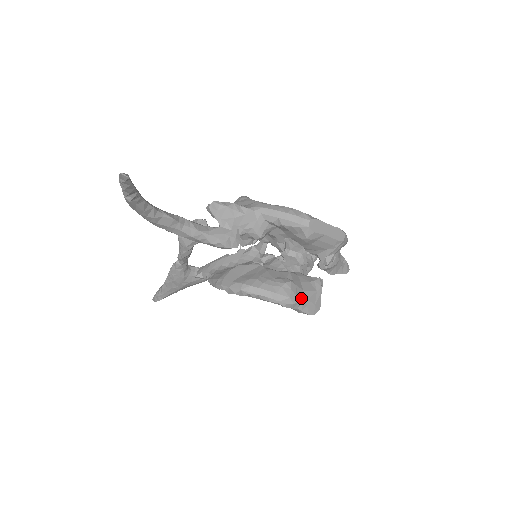
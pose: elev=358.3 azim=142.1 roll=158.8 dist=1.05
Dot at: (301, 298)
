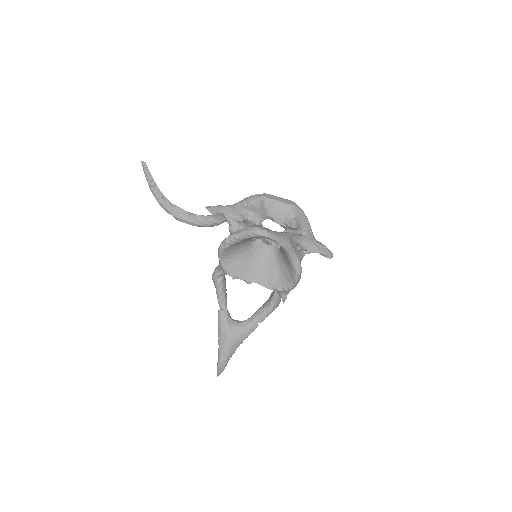
Dot at: (268, 230)
